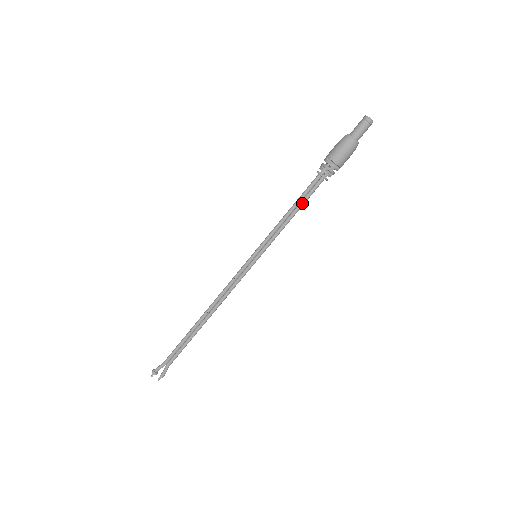
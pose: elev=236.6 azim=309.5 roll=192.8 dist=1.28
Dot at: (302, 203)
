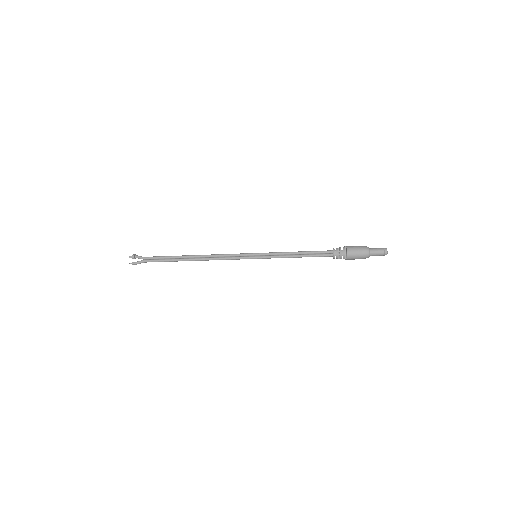
Dot at: (309, 255)
